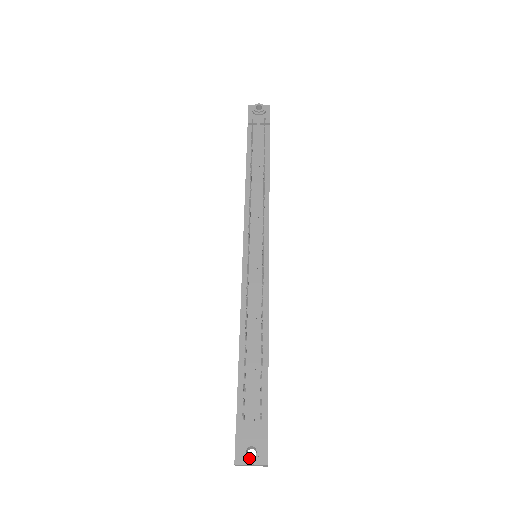
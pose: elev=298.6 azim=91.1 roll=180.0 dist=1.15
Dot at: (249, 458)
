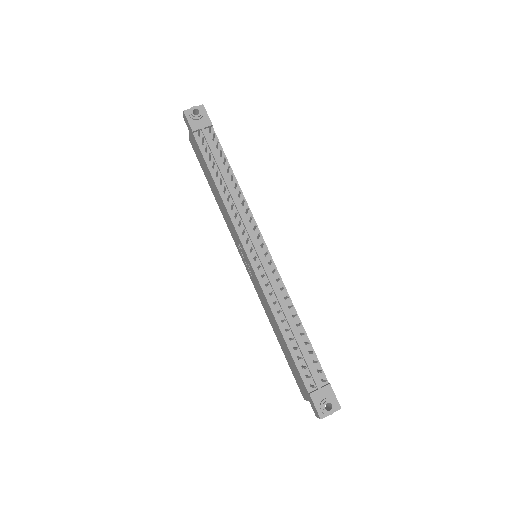
Dot at: (329, 411)
